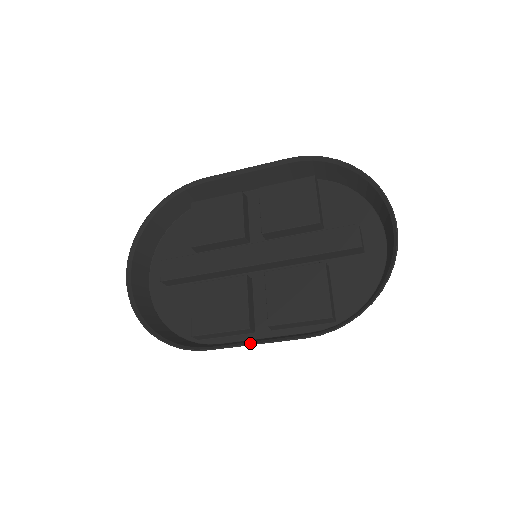
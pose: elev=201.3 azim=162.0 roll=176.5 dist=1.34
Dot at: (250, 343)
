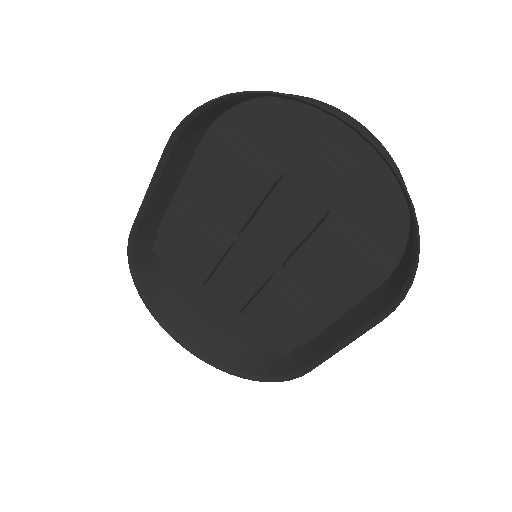
Dot at: (337, 349)
